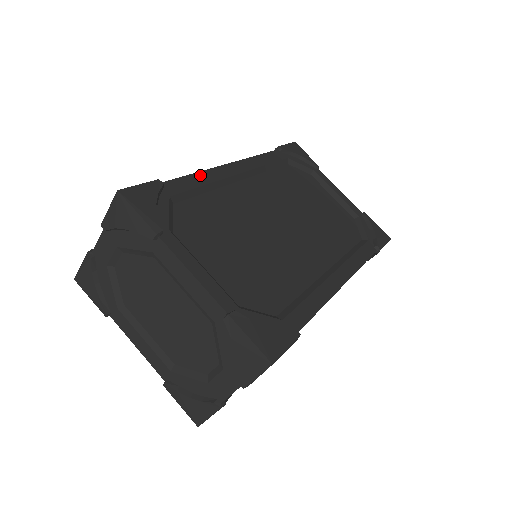
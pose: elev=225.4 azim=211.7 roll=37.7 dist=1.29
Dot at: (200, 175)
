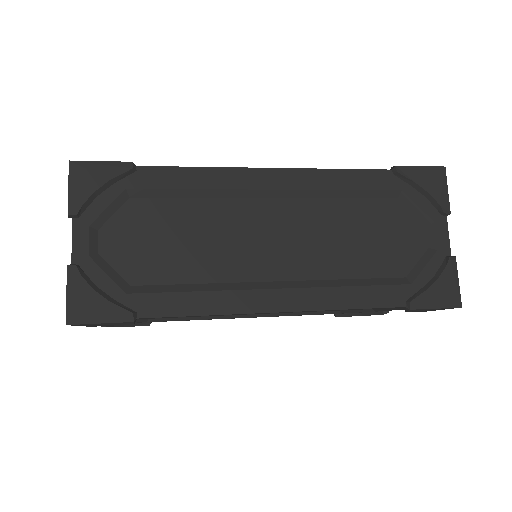
Dot at: occluded
